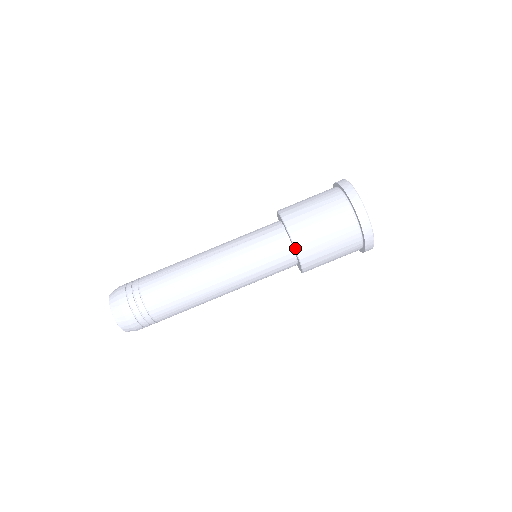
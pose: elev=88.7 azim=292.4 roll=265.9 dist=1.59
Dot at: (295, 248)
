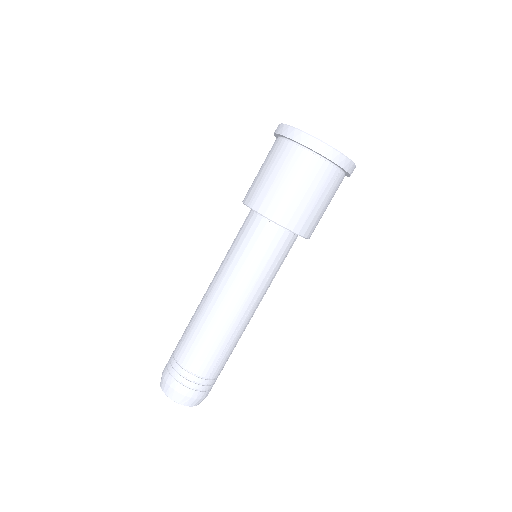
Dot at: (252, 209)
